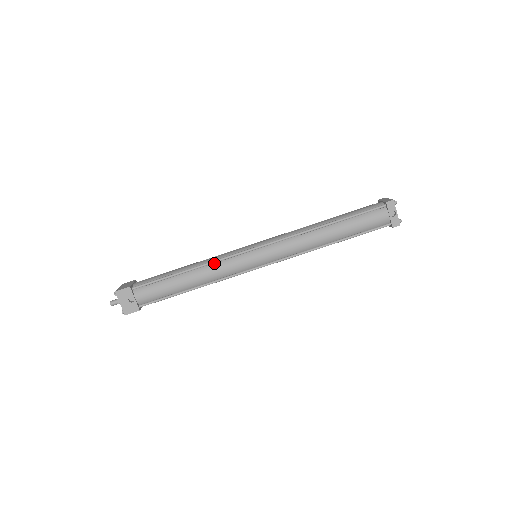
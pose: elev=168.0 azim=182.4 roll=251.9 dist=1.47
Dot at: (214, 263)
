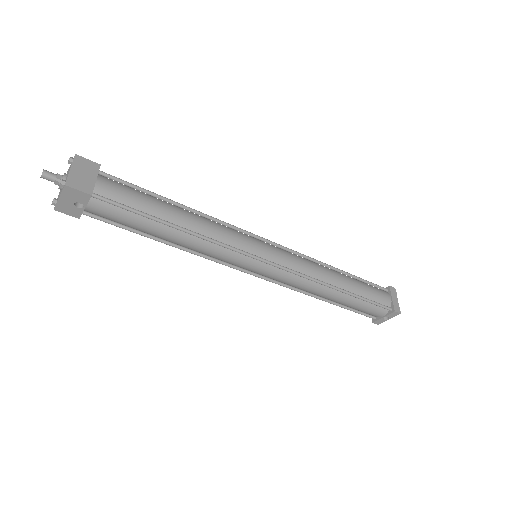
Dot at: (214, 242)
